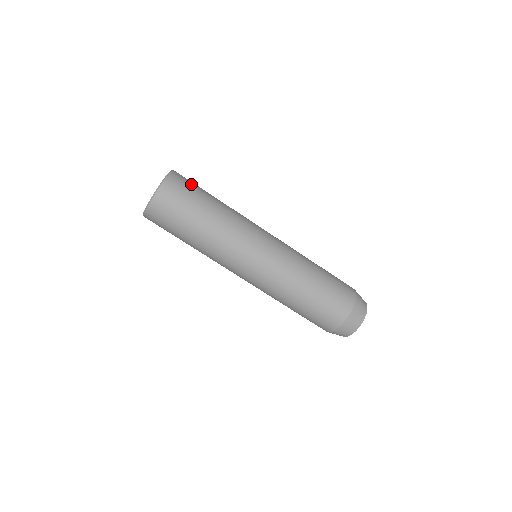
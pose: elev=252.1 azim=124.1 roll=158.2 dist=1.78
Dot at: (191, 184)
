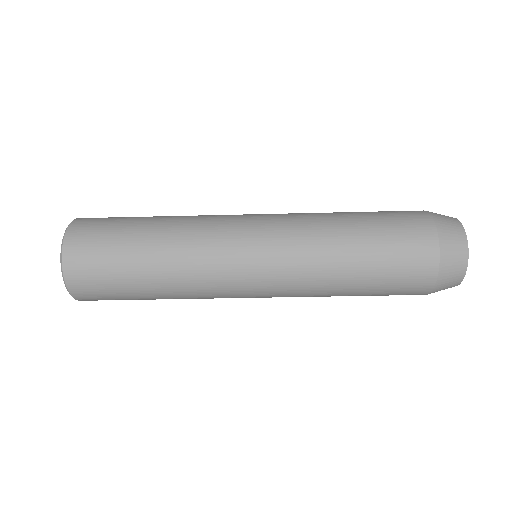
Dot at: (101, 283)
